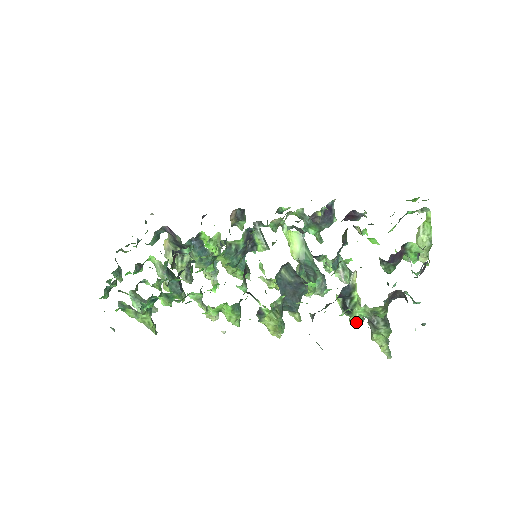
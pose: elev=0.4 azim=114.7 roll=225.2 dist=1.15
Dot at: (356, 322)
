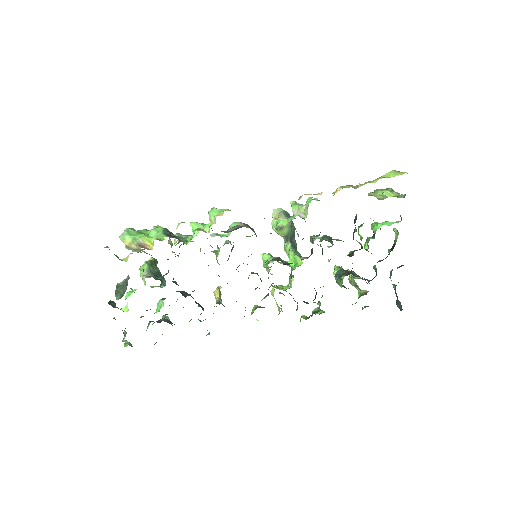
Dot at: occluded
